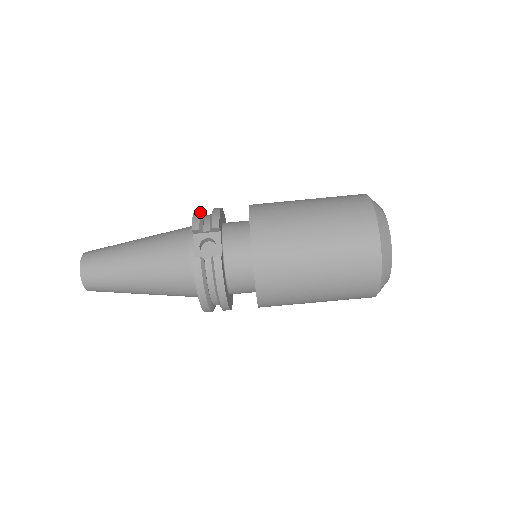
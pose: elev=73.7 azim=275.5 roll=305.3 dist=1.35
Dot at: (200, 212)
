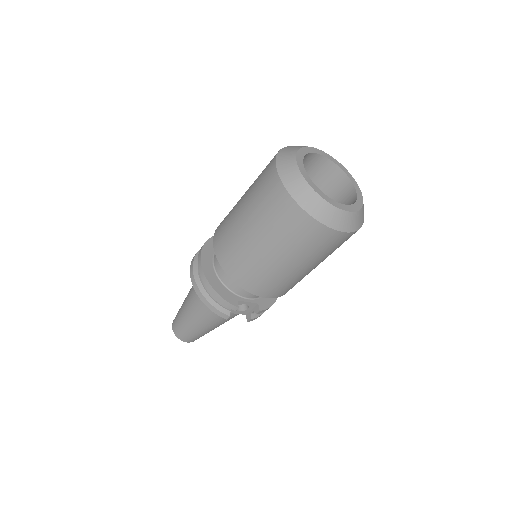
Dot at: (209, 303)
